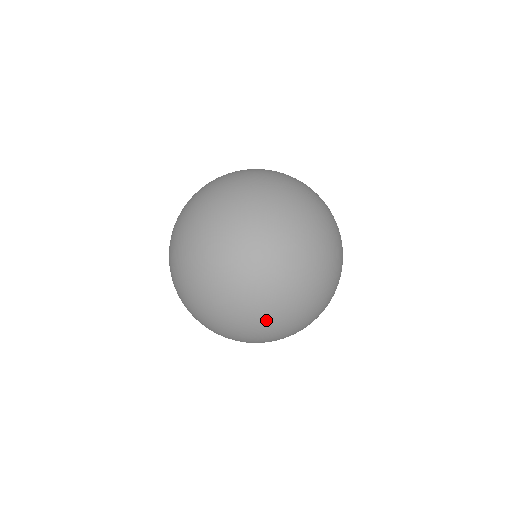
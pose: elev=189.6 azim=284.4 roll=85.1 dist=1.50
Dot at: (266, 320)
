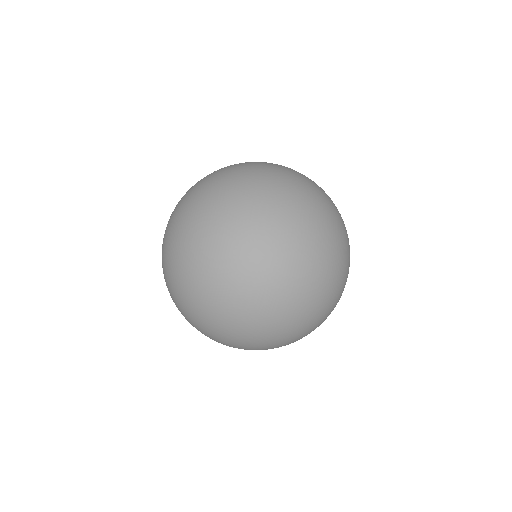
Dot at: (278, 191)
